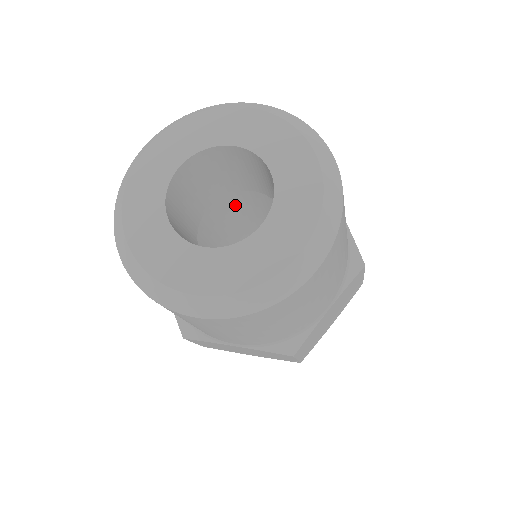
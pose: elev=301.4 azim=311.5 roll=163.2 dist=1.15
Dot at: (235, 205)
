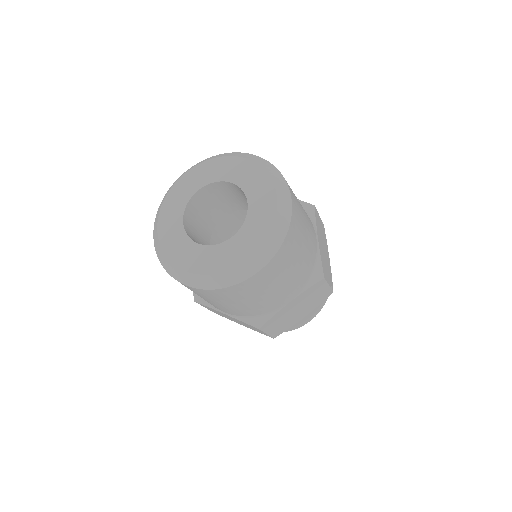
Dot at: occluded
